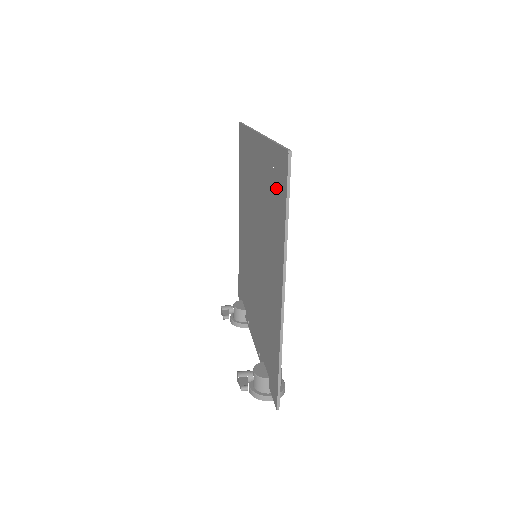
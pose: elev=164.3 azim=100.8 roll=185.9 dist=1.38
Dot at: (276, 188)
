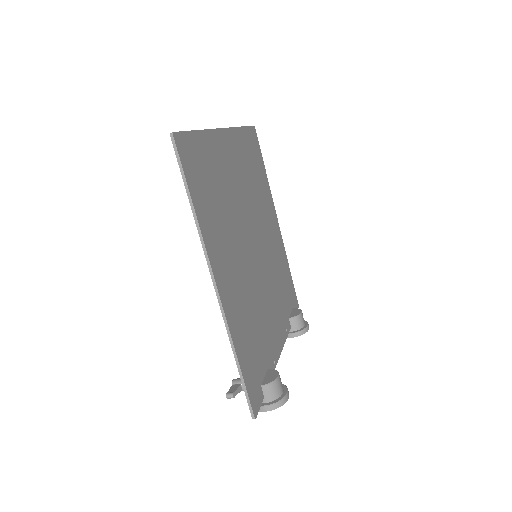
Dot at: (200, 176)
